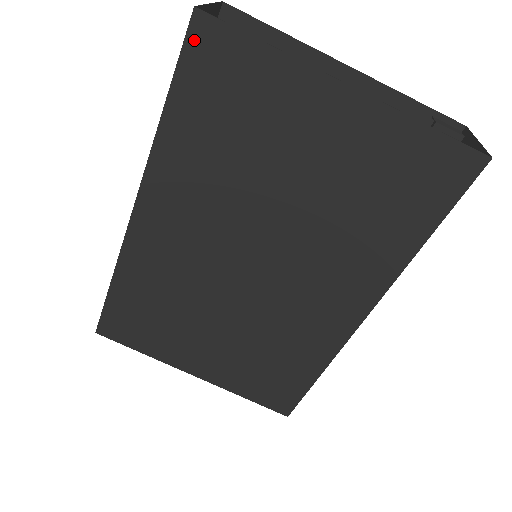
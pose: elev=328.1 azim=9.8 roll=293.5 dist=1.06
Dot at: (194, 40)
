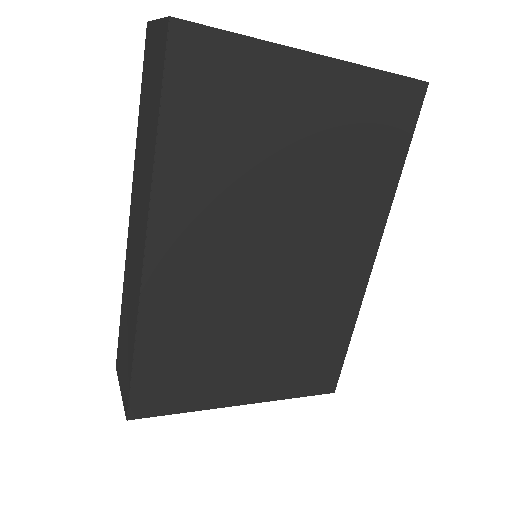
Dot at: (176, 50)
